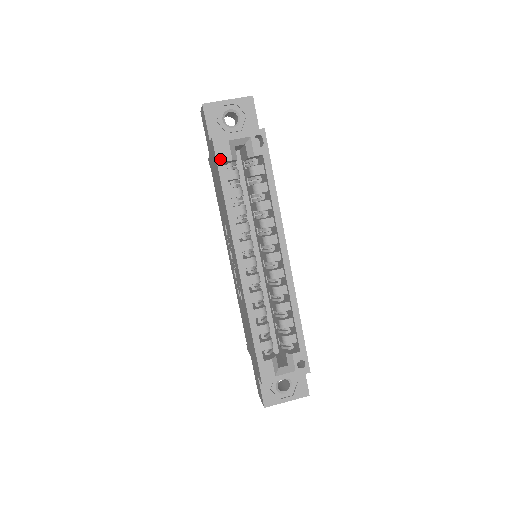
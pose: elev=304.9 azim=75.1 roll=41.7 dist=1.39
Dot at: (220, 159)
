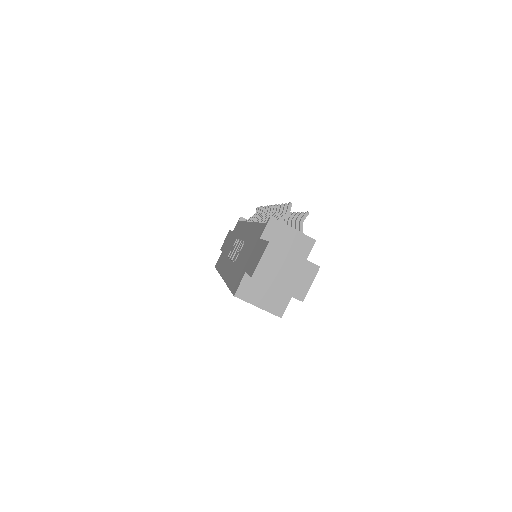
Dot at: occluded
